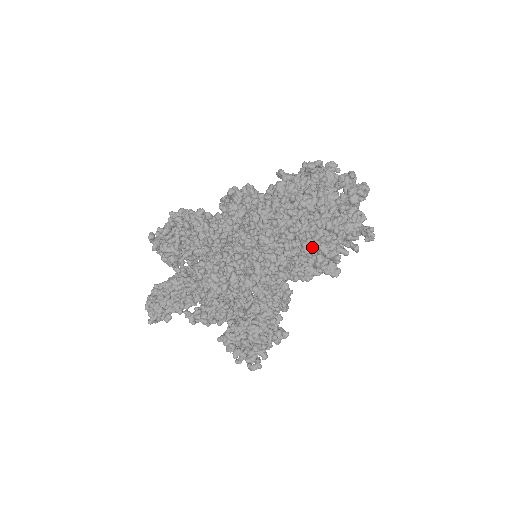
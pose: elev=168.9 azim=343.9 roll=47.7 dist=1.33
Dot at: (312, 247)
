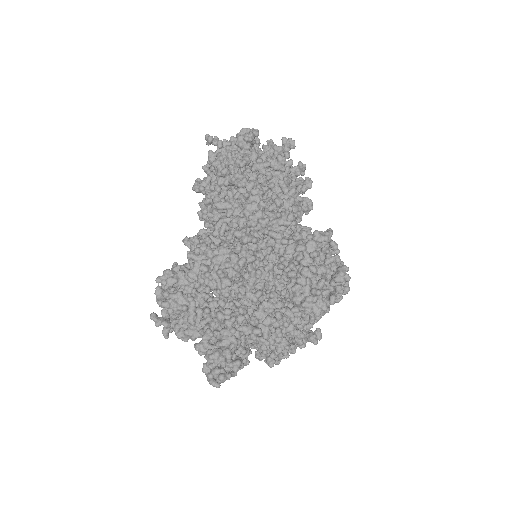
Dot at: (250, 166)
